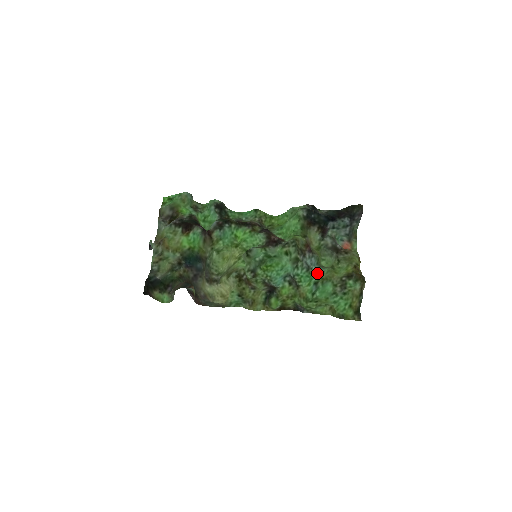
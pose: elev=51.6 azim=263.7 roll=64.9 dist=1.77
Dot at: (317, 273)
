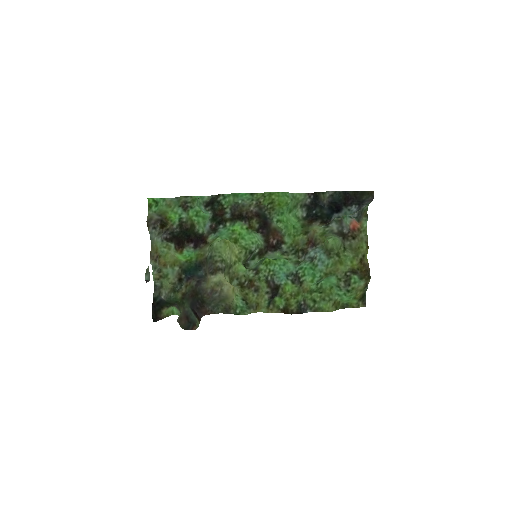
Dot at: (321, 265)
